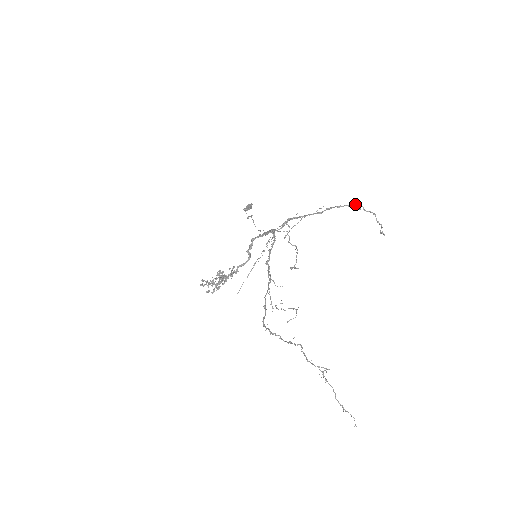
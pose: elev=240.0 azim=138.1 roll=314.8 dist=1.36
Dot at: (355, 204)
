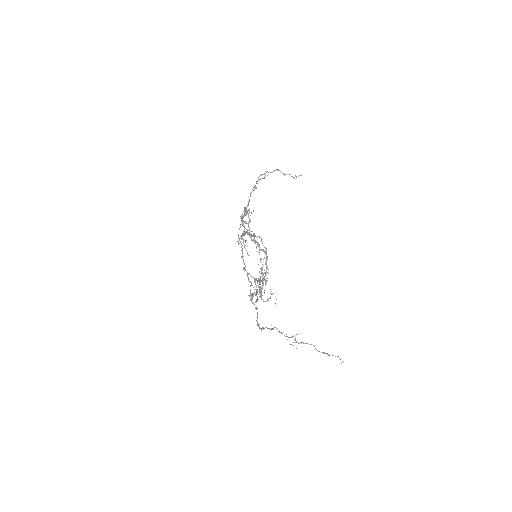
Dot at: occluded
